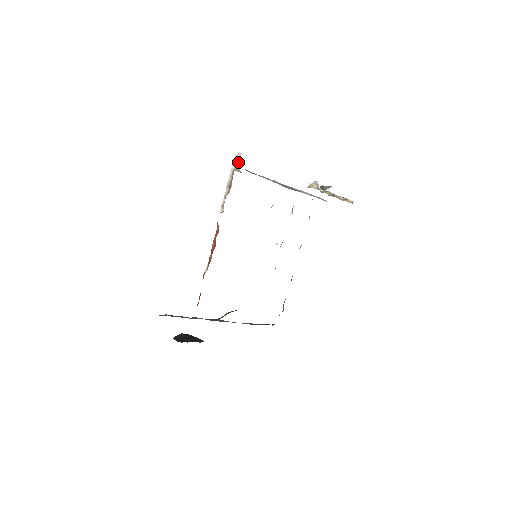
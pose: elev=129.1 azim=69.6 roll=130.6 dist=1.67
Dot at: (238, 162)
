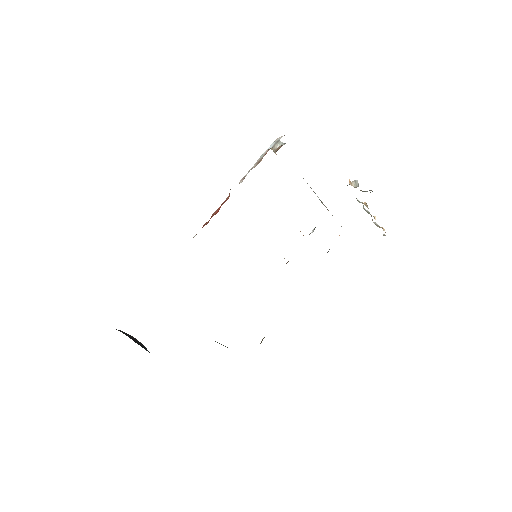
Dot at: (277, 143)
